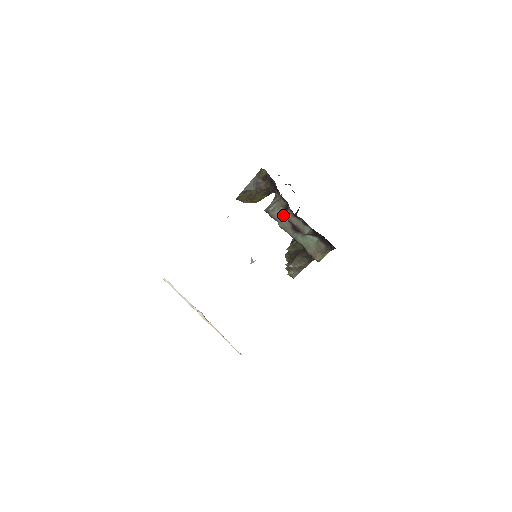
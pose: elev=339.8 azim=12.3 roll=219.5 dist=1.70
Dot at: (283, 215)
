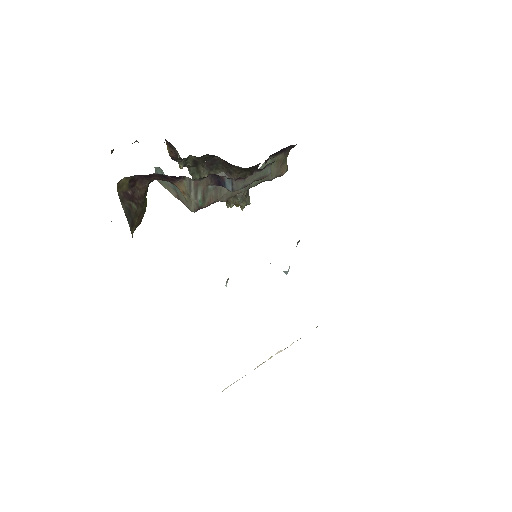
Dot at: (217, 189)
